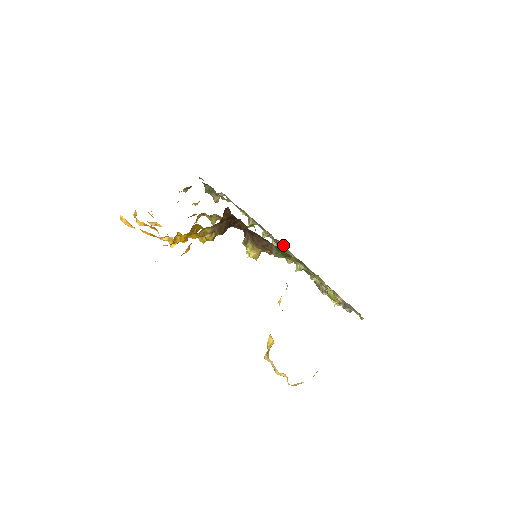
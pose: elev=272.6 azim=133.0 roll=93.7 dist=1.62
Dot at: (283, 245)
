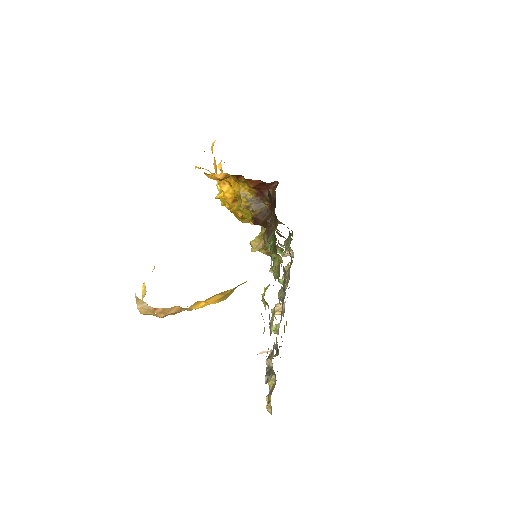
Dot at: occluded
